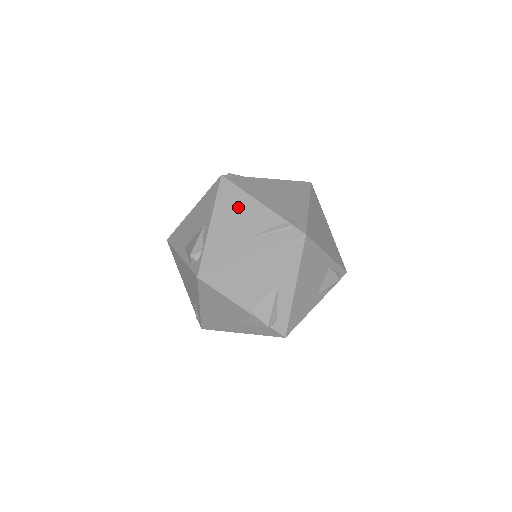
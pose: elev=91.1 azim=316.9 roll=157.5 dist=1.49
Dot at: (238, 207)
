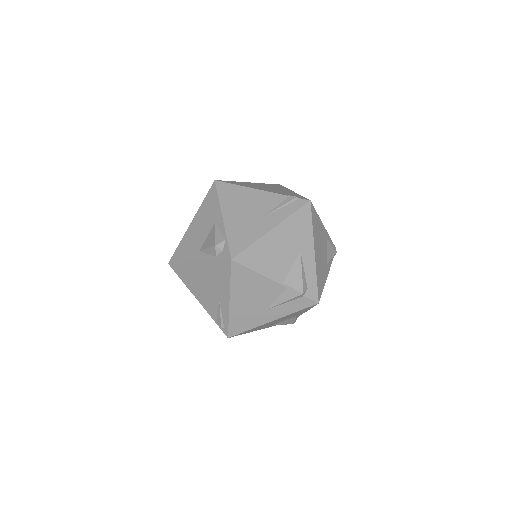
Dot at: (242, 198)
